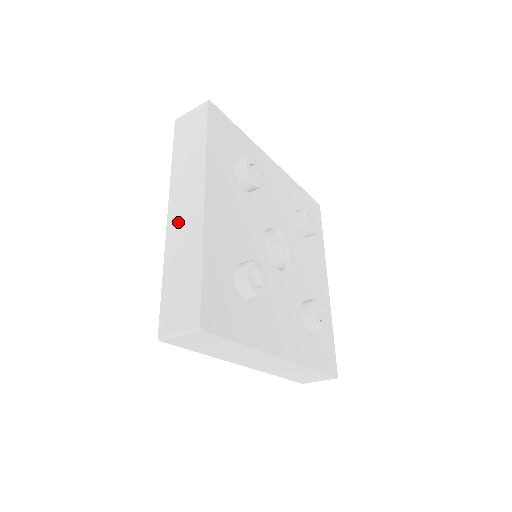
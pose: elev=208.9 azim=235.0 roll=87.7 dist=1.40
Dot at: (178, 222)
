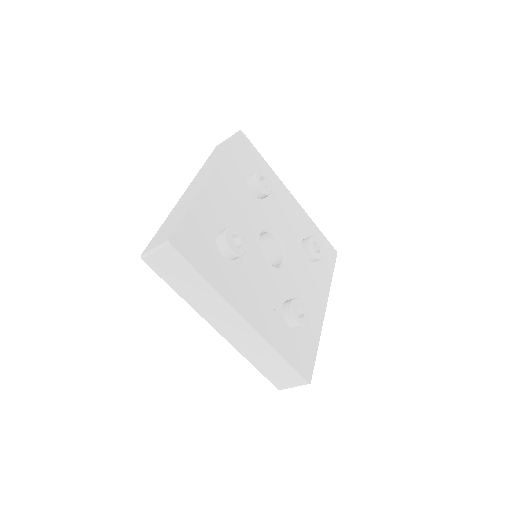
Dot at: (188, 193)
